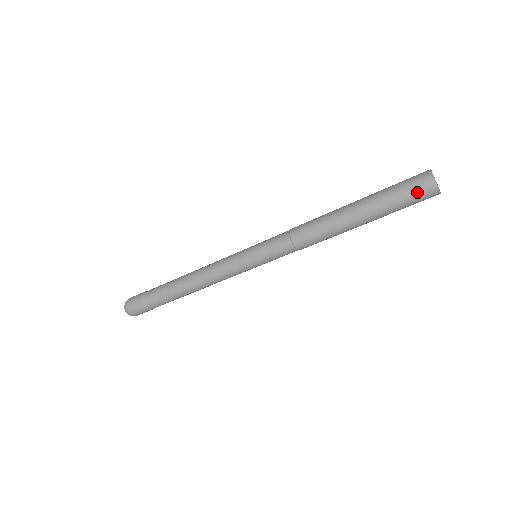
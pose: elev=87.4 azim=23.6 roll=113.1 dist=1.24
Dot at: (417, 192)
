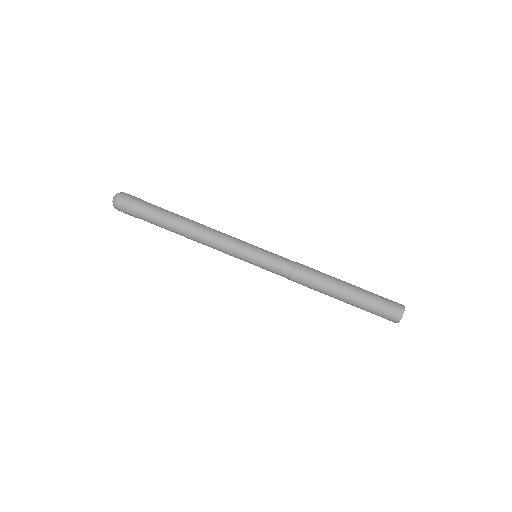
Dot at: (389, 310)
